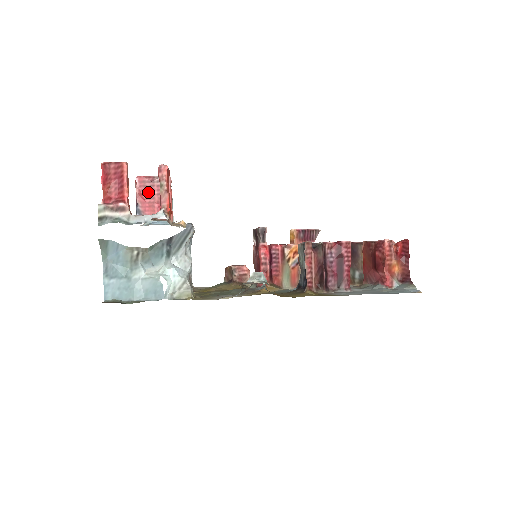
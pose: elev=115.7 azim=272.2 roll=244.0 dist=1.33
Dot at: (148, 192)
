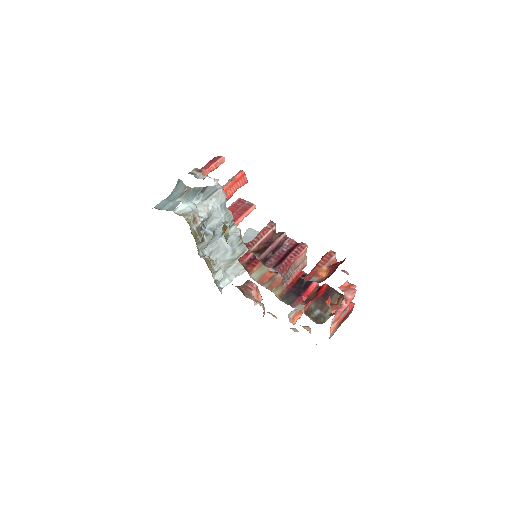
Dot at: (237, 206)
